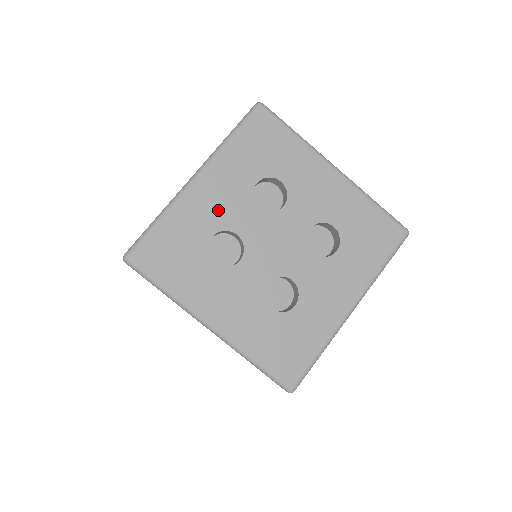
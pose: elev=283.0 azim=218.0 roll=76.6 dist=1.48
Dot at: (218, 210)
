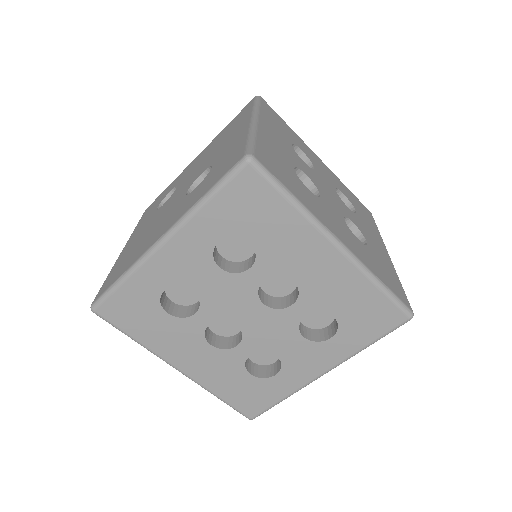
Dot at: (284, 150)
